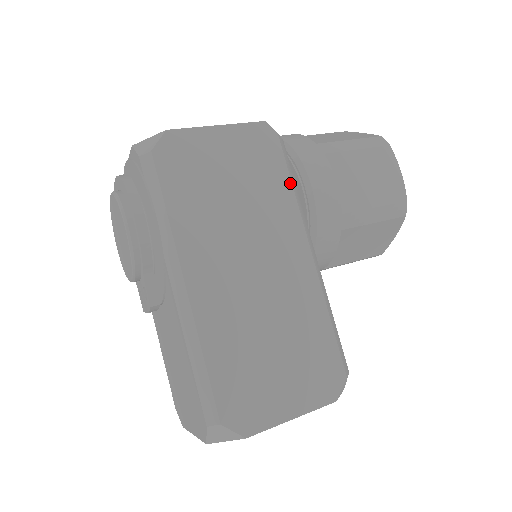
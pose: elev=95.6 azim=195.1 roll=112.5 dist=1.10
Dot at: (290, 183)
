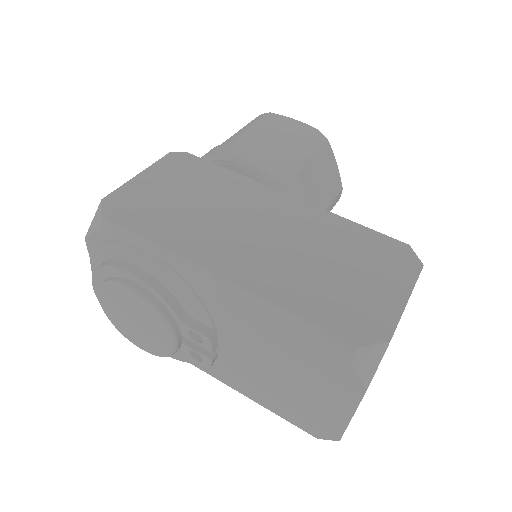
Dot at: (227, 170)
